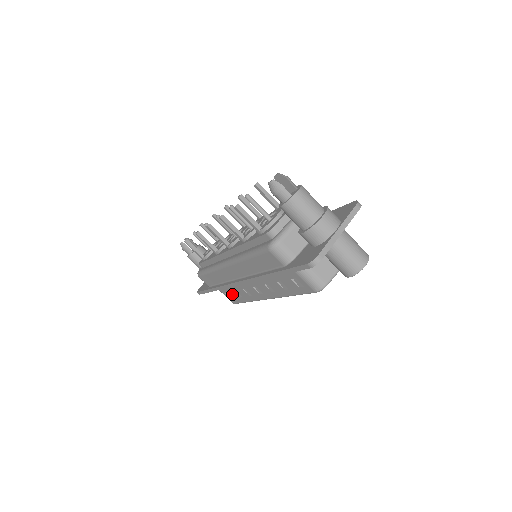
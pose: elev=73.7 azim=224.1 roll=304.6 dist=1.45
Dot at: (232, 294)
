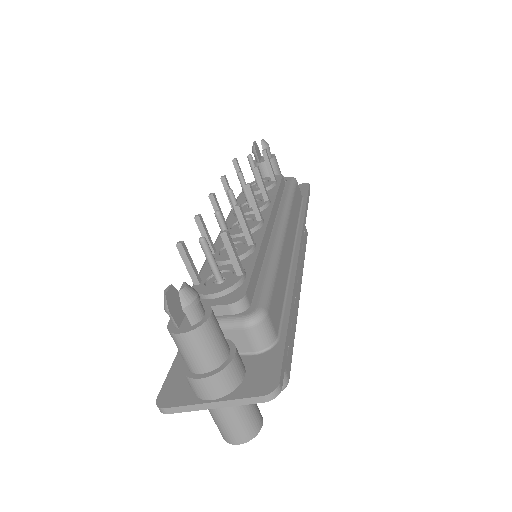
Dot at: occluded
